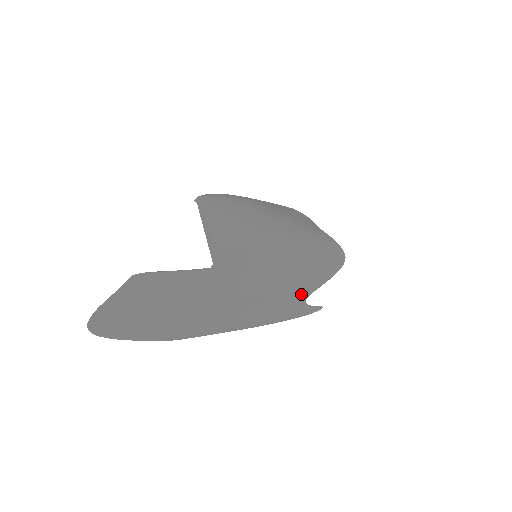
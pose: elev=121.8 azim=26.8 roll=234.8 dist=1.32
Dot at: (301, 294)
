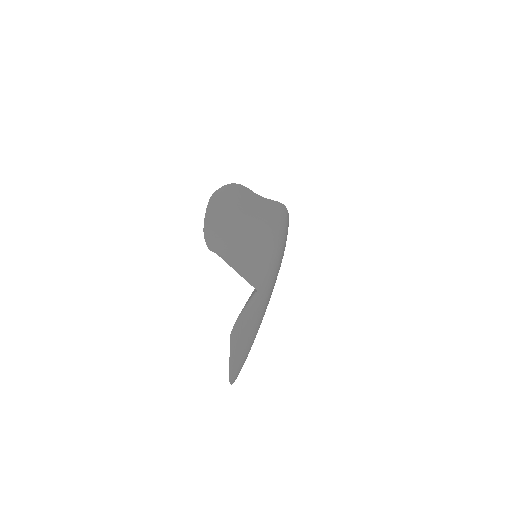
Dot at: occluded
